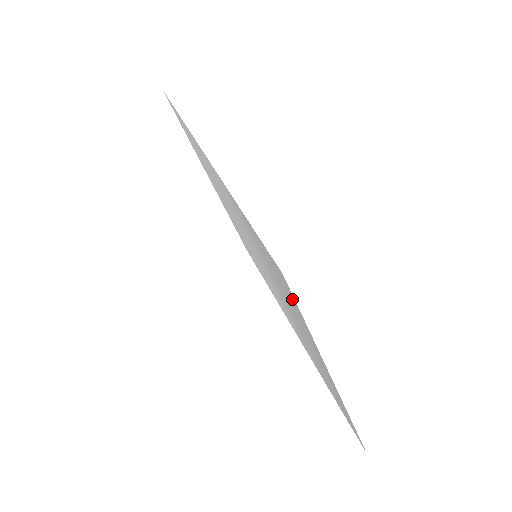
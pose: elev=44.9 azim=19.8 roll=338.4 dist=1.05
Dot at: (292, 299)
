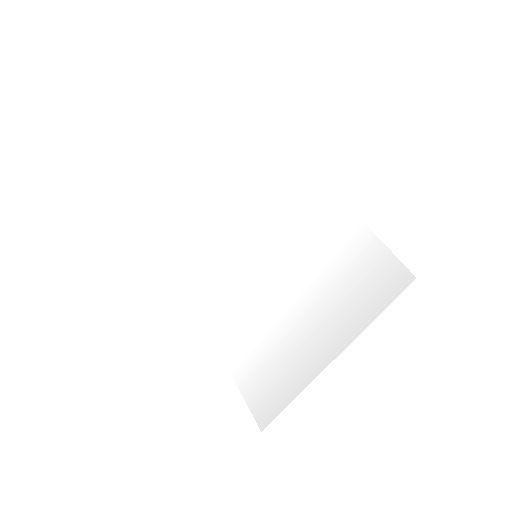
Dot at: (383, 294)
